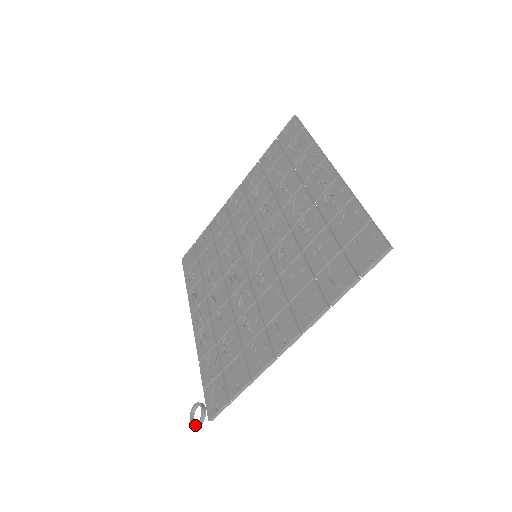
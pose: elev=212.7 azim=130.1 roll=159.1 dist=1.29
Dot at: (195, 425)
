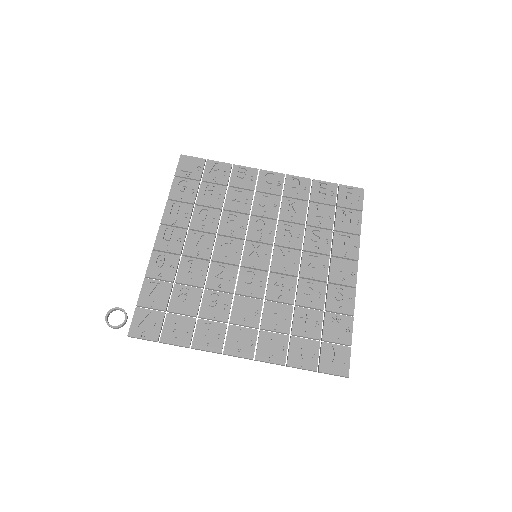
Dot at: (110, 326)
